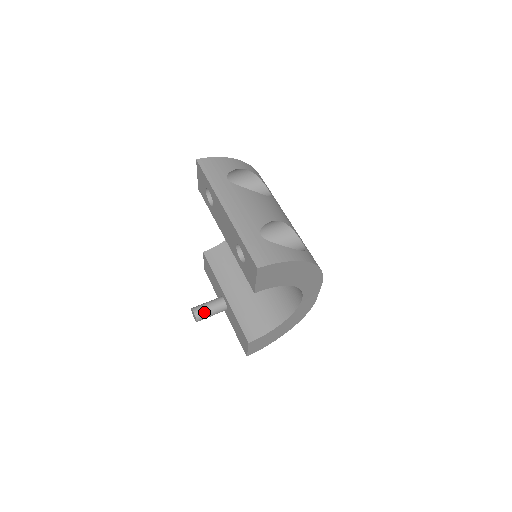
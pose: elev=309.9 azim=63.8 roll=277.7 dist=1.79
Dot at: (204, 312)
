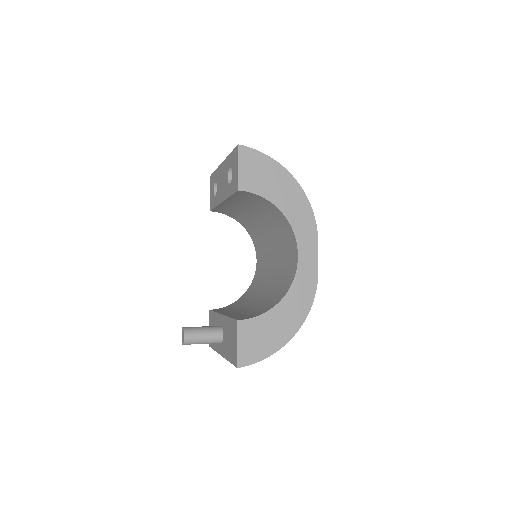
Dot at: (195, 329)
